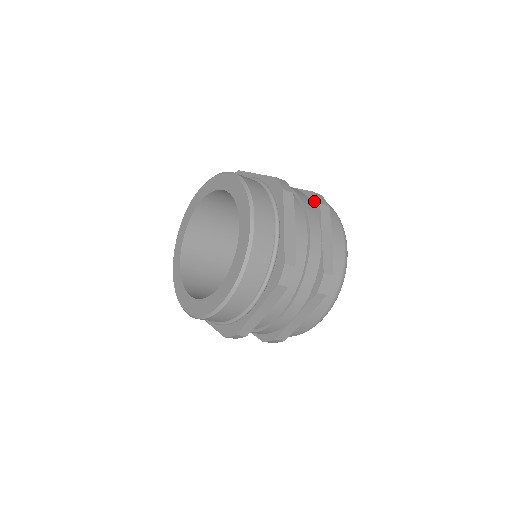
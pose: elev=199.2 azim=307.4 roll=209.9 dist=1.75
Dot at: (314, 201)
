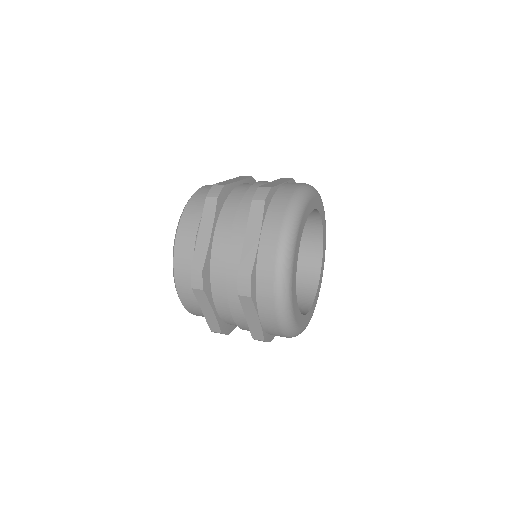
Dot at: (239, 285)
